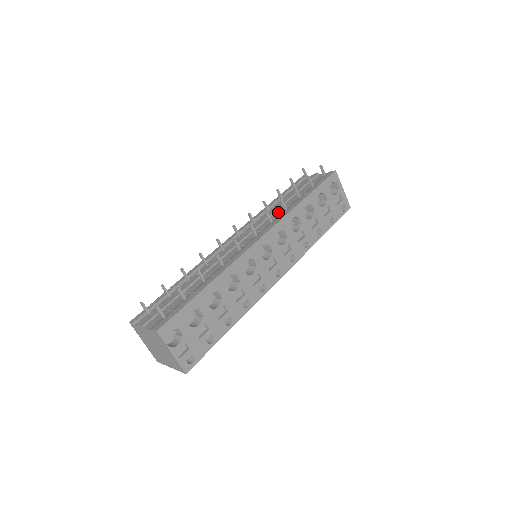
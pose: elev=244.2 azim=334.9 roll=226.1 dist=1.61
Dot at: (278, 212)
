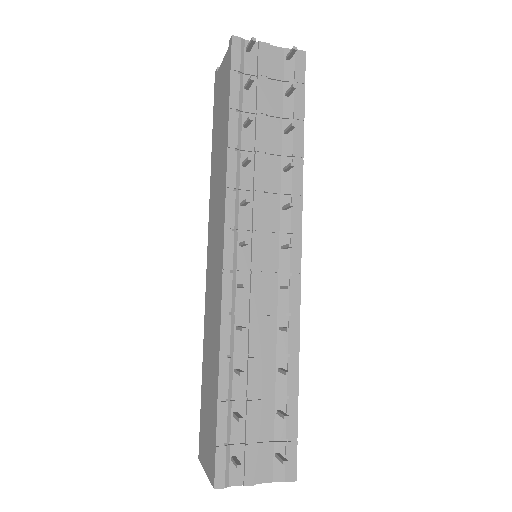
Dot at: (273, 174)
